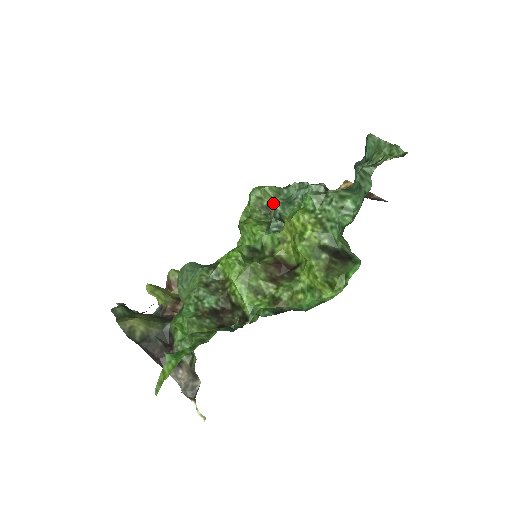
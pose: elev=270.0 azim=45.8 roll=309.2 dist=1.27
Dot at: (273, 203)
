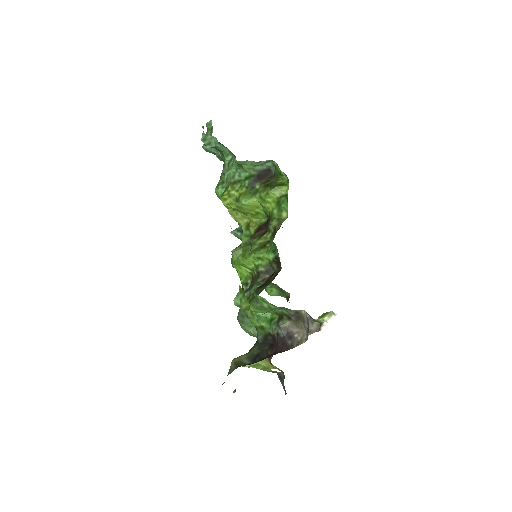
Dot at: occluded
